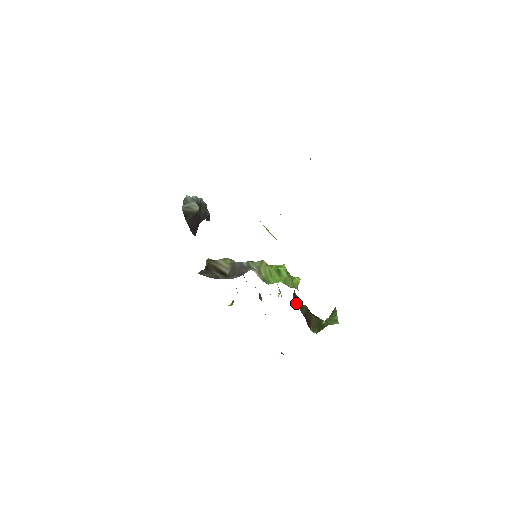
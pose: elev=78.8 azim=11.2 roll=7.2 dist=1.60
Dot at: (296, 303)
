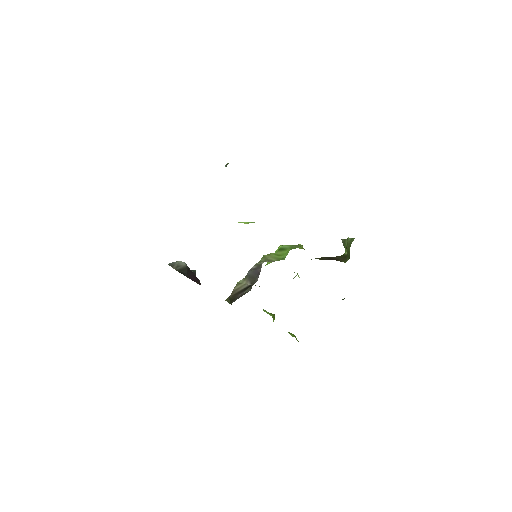
Dot at: occluded
